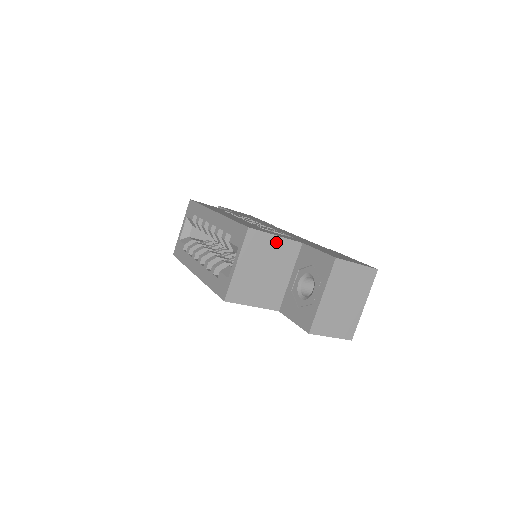
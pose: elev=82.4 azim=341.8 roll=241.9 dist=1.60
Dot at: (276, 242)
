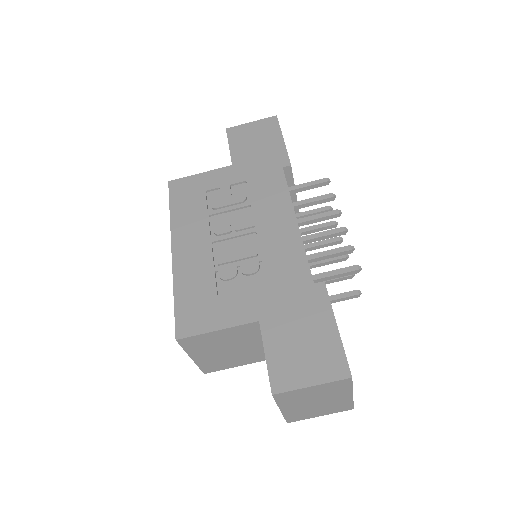
Dot at: (222, 333)
